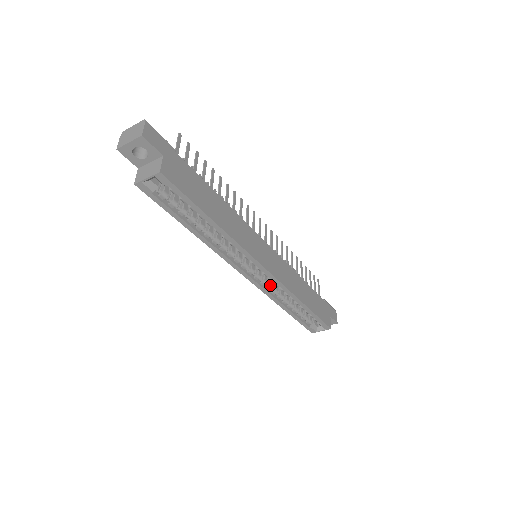
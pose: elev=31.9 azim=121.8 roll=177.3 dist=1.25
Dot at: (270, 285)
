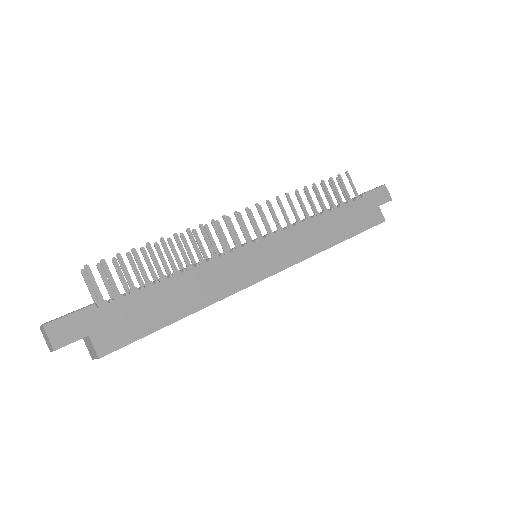
Dot at: occluded
